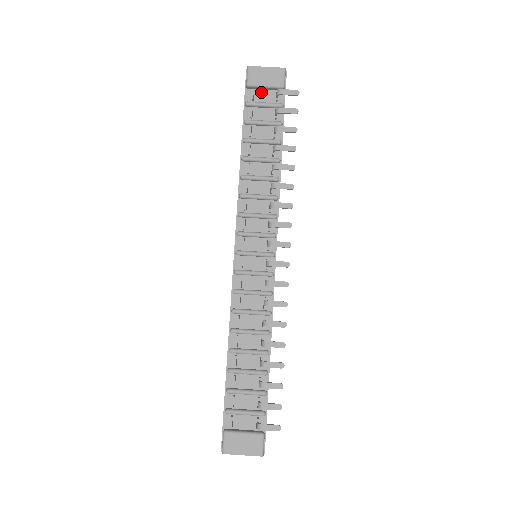
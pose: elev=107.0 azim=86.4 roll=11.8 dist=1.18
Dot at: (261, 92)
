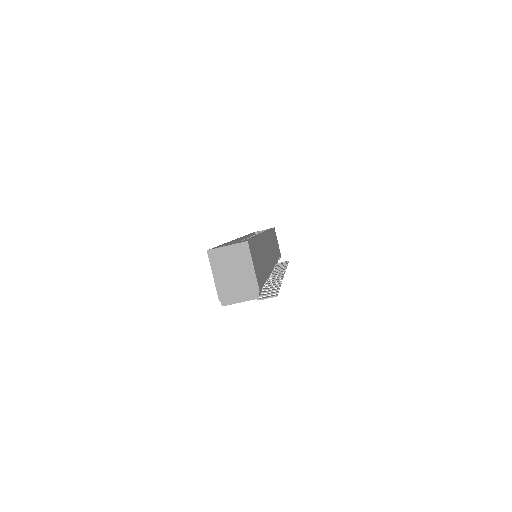
Dot at: occluded
